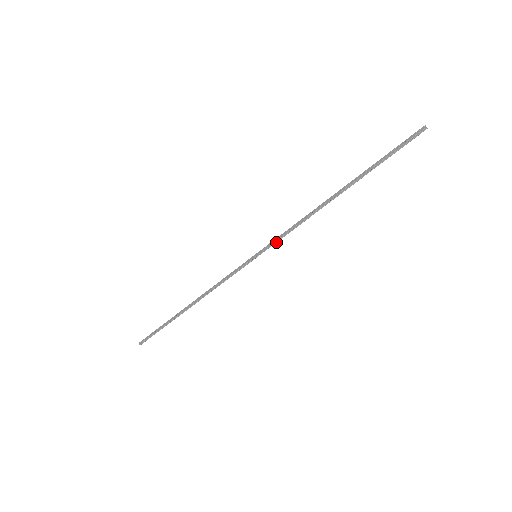
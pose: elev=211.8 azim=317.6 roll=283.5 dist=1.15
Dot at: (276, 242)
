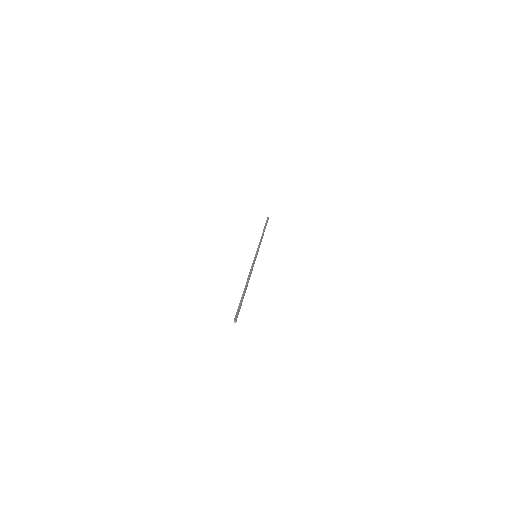
Dot at: occluded
